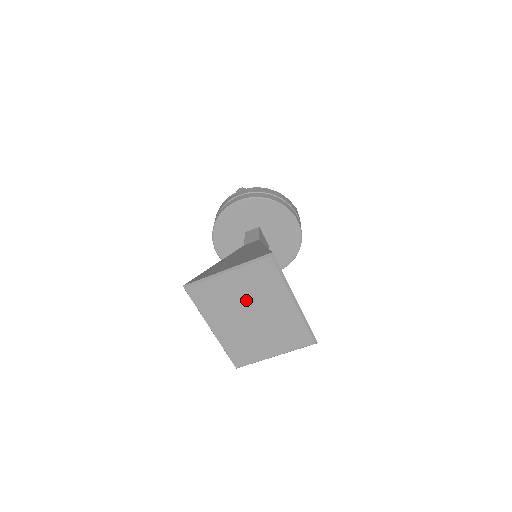
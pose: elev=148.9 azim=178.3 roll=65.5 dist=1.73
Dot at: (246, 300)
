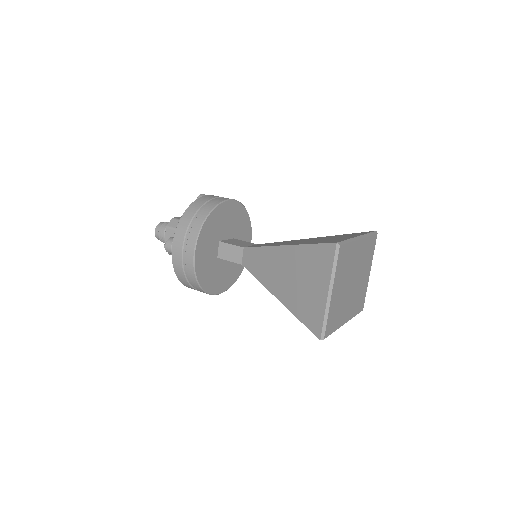
Dot at: (346, 283)
